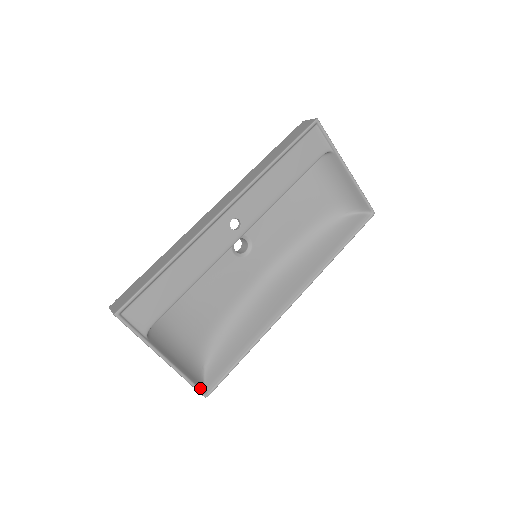
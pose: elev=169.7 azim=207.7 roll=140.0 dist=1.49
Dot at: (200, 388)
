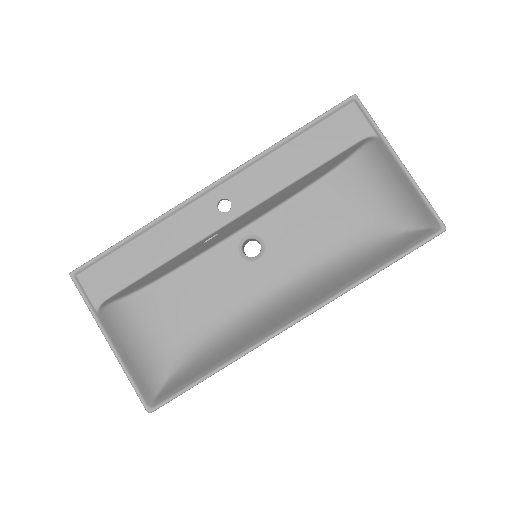
Dot at: (144, 397)
